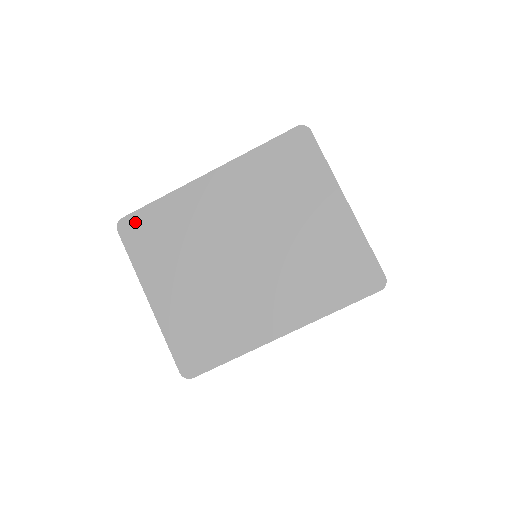
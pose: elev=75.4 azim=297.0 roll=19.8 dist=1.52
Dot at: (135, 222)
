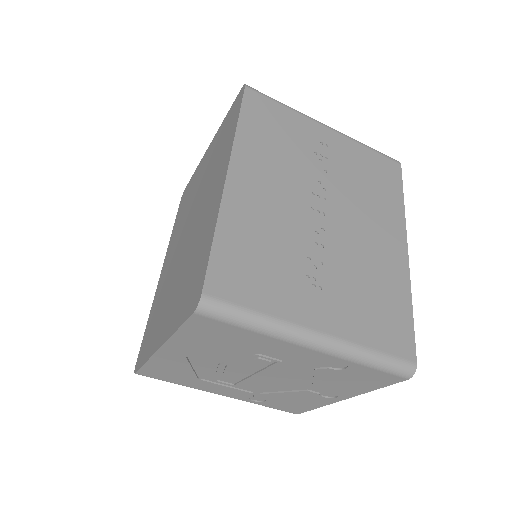
Dot at: (141, 351)
